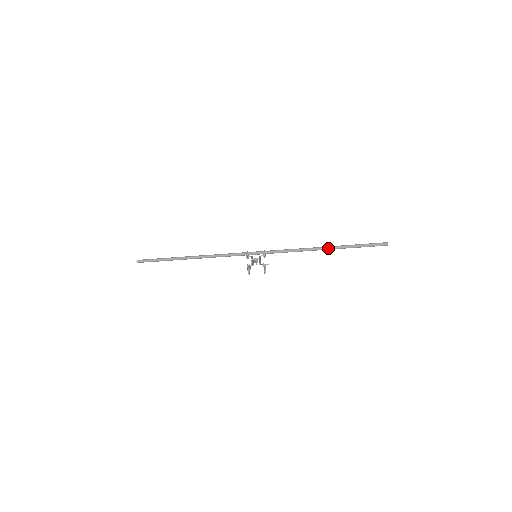
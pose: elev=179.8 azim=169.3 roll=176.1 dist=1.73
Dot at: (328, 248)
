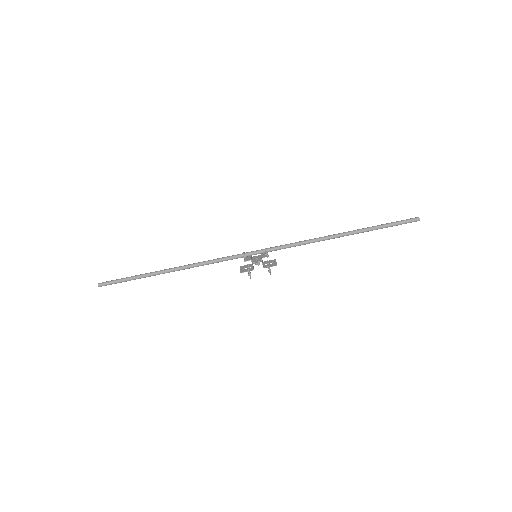
Dot at: (347, 235)
